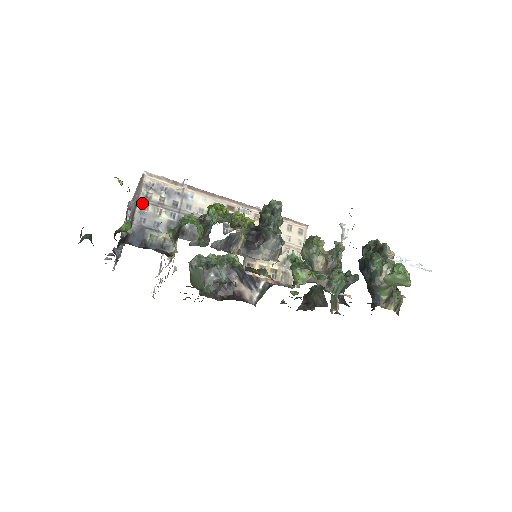
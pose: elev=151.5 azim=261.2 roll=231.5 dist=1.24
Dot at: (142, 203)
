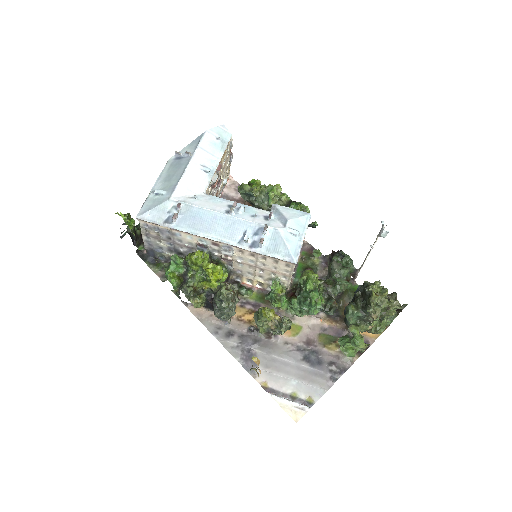
Dot at: (145, 236)
